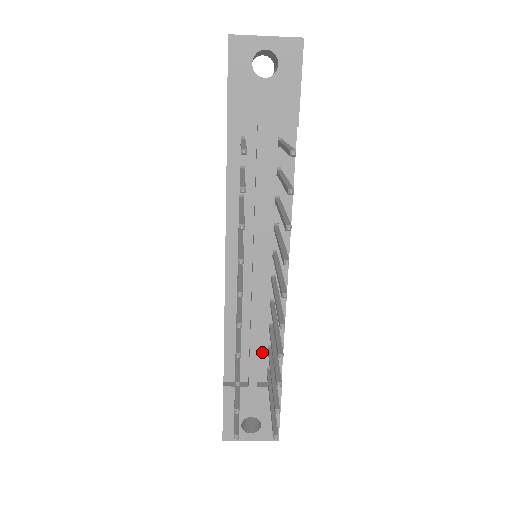
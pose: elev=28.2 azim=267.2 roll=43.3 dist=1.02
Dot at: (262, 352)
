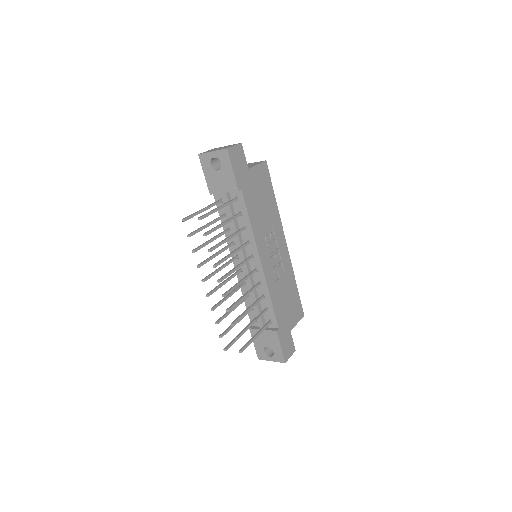
Dot at: occluded
